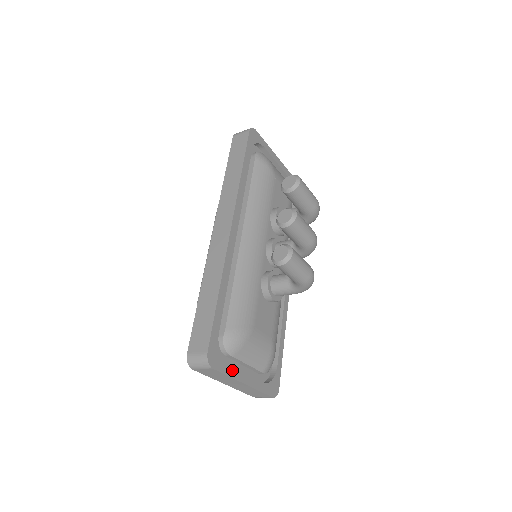
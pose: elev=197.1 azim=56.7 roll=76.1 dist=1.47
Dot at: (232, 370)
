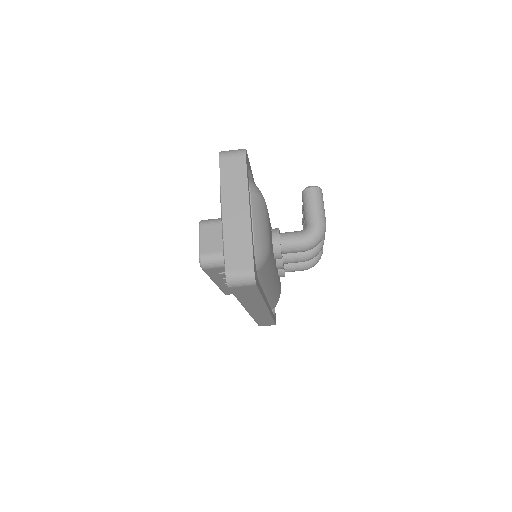
Dot at: occluded
